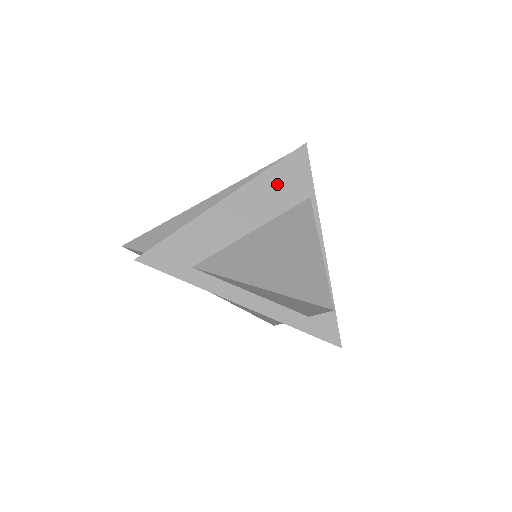
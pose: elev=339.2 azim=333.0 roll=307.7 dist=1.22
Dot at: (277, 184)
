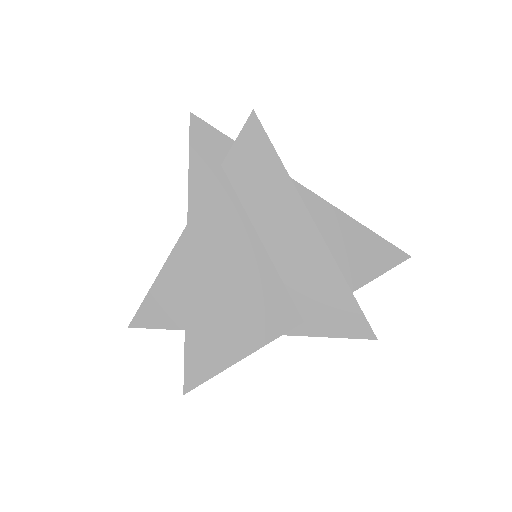
Dot at: occluded
